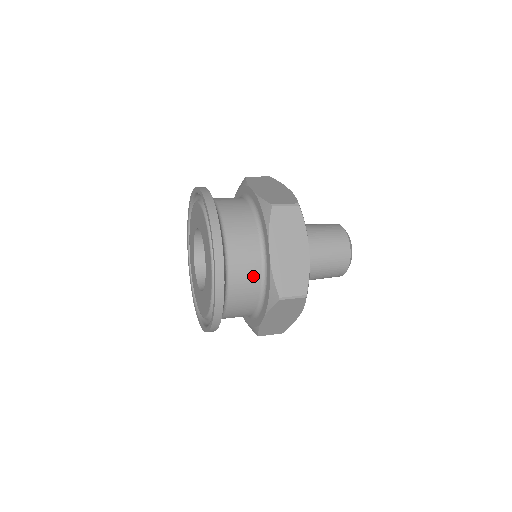
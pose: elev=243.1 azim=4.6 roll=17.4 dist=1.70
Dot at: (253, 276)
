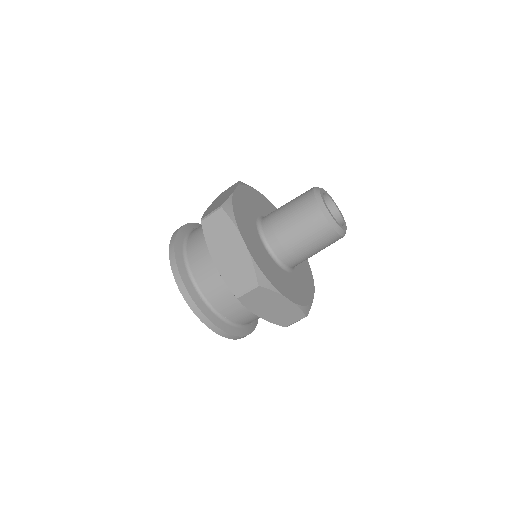
Dot at: (220, 284)
